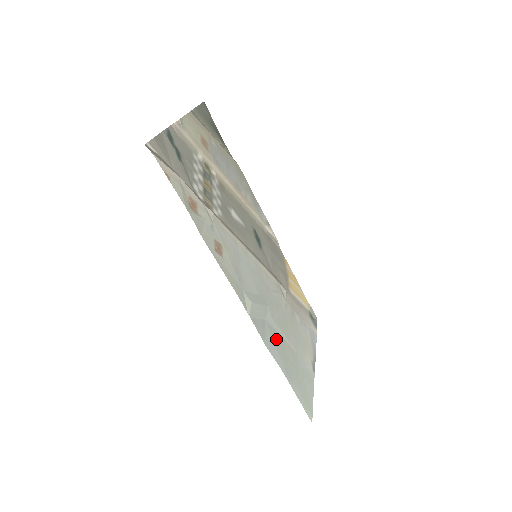
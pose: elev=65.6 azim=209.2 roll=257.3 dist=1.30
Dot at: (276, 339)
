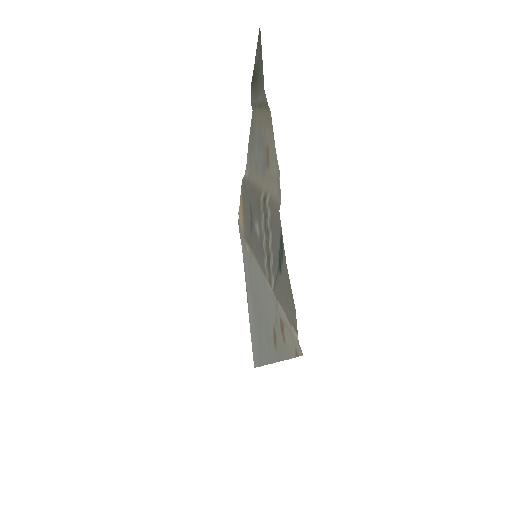
Dot at: (258, 337)
